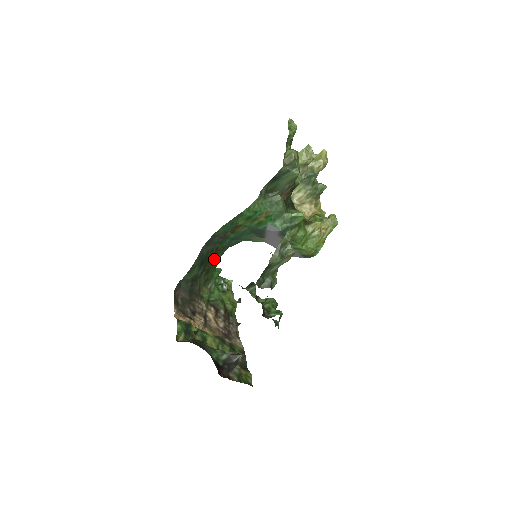
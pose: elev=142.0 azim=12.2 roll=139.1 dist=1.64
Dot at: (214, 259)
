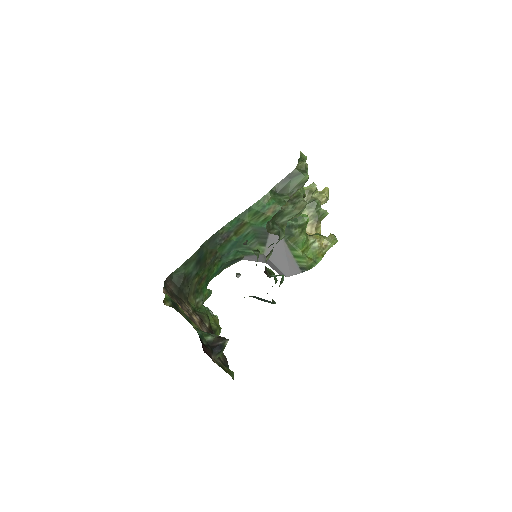
Dot at: (209, 269)
